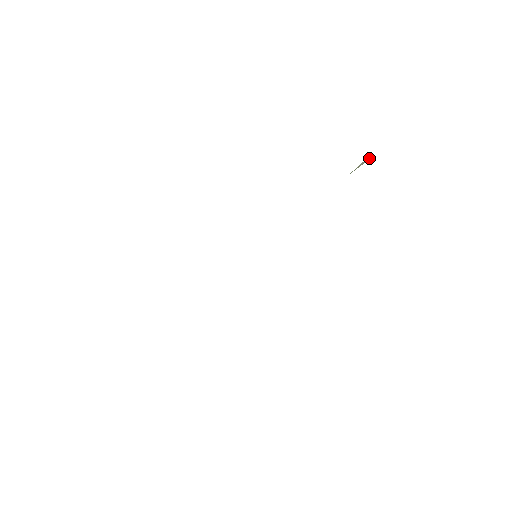
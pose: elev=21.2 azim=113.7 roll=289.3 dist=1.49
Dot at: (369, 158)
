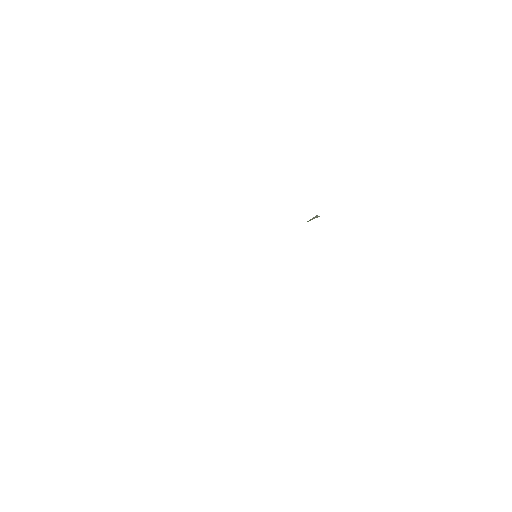
Dot at: (318, 216)
